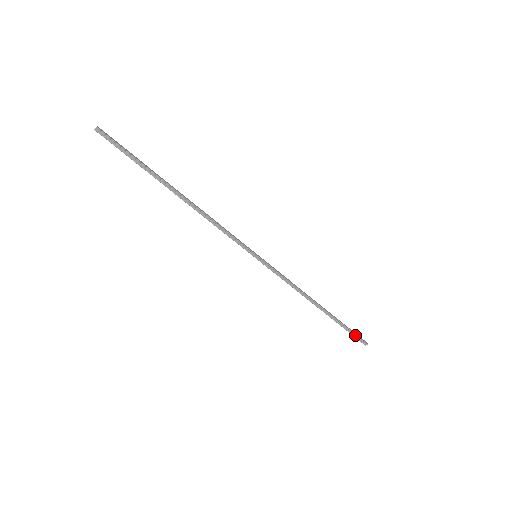
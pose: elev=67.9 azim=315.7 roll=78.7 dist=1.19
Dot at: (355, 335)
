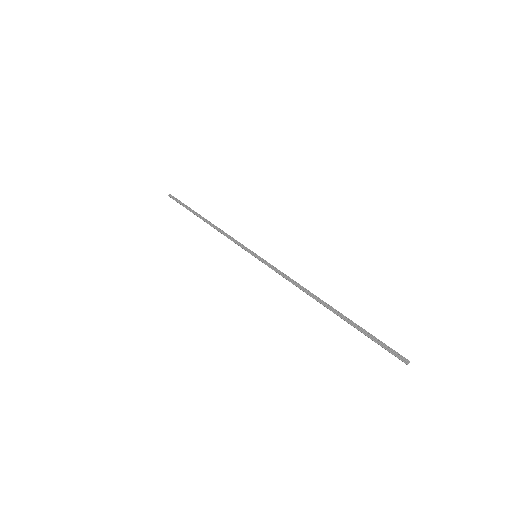
Dot at: (383, 345)
